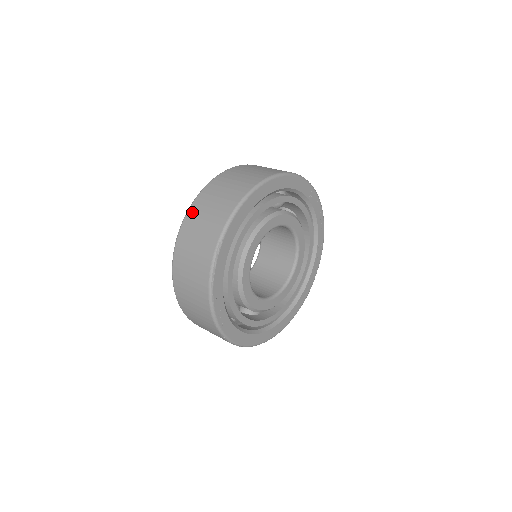
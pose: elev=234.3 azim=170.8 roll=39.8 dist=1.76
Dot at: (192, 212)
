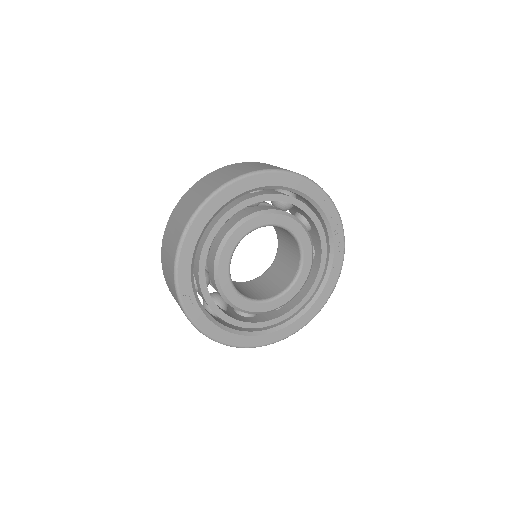
Dot at: (184, 196)
